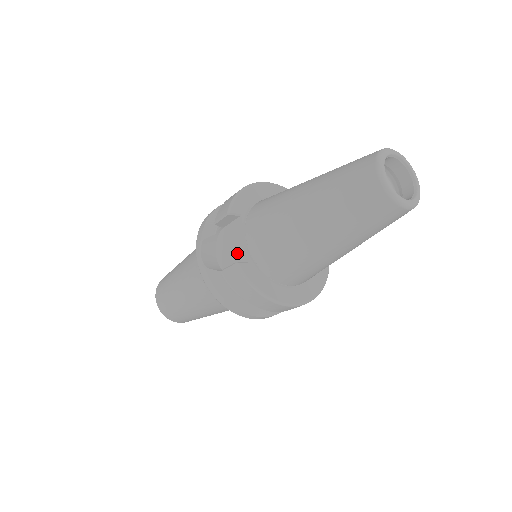
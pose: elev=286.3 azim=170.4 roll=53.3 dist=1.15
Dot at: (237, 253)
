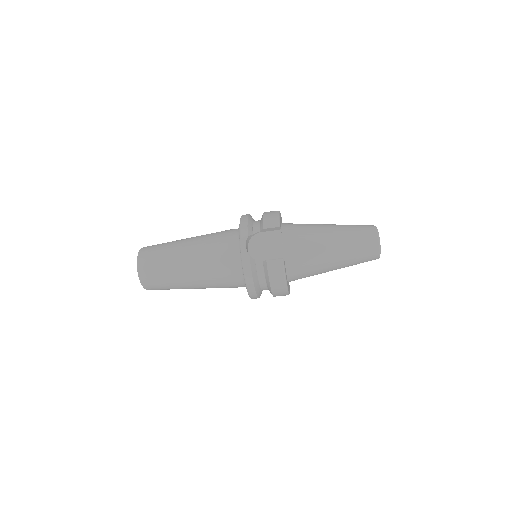
Dot at: (273, 252)
